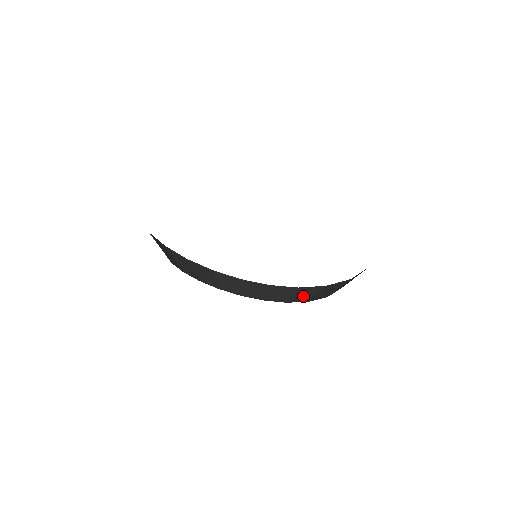
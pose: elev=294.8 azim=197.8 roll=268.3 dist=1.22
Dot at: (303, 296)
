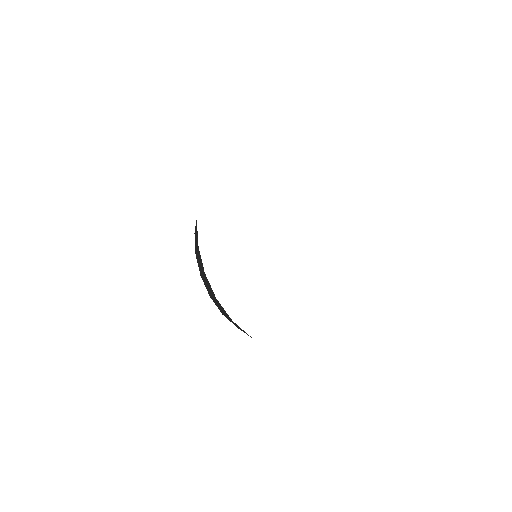
Dot at: occluded
